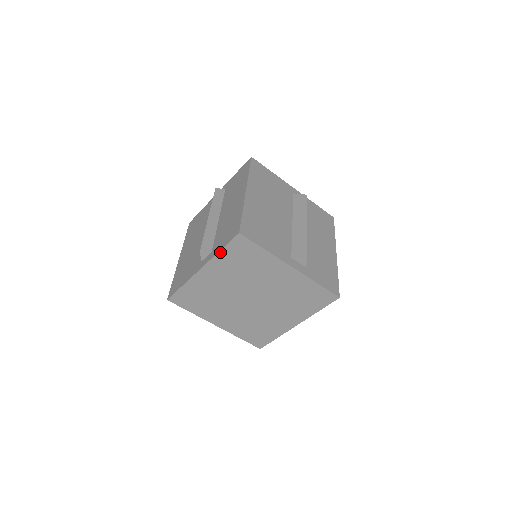
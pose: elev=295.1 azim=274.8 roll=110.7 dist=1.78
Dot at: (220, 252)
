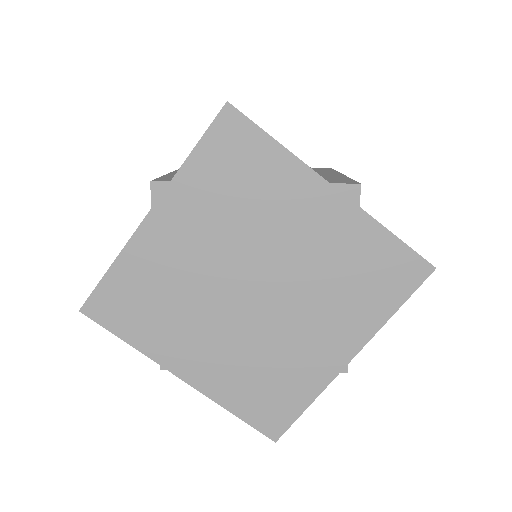
Dot at: (189, 159)
